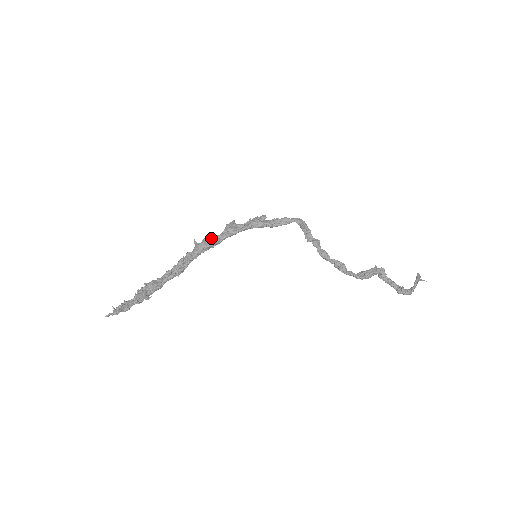
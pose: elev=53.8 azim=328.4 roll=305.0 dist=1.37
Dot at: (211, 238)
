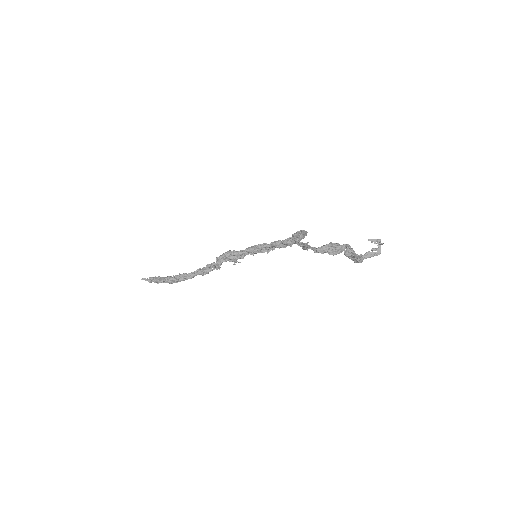
Dot at: occluded
